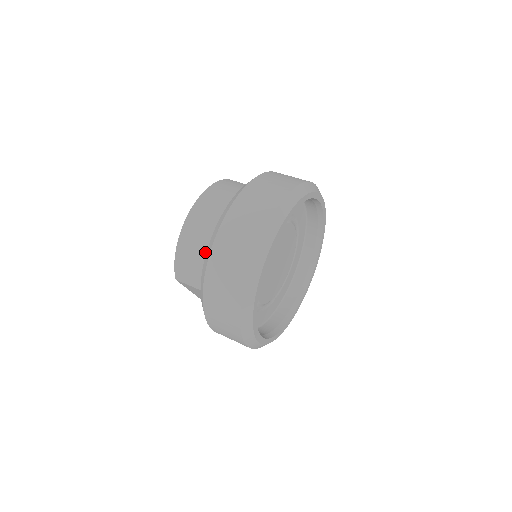
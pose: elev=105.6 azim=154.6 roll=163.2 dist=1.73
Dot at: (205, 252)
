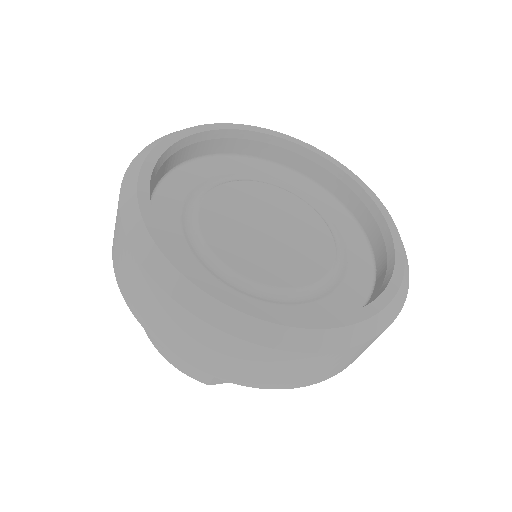
Dot at: occluded
